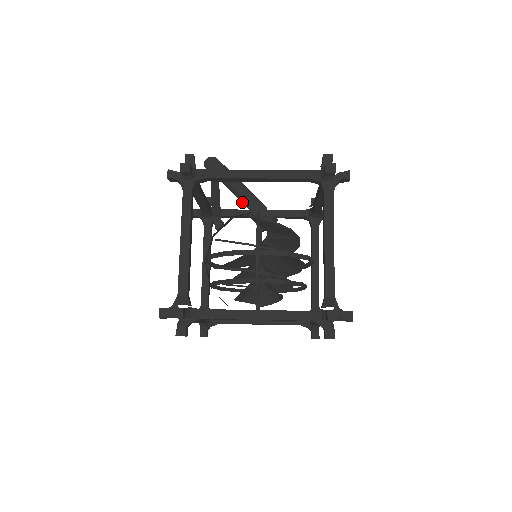
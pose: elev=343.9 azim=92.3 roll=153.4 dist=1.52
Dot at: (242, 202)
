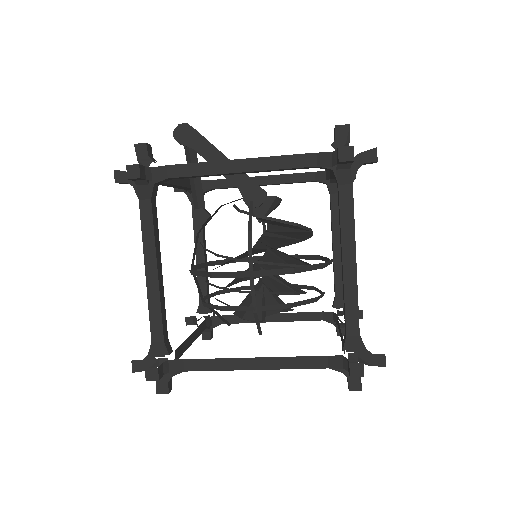
Dot at: occluded
